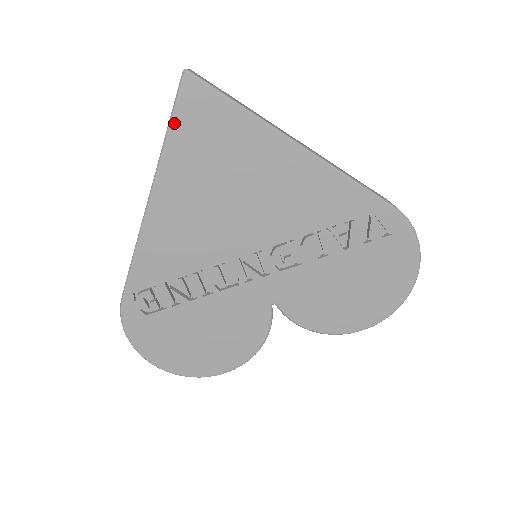
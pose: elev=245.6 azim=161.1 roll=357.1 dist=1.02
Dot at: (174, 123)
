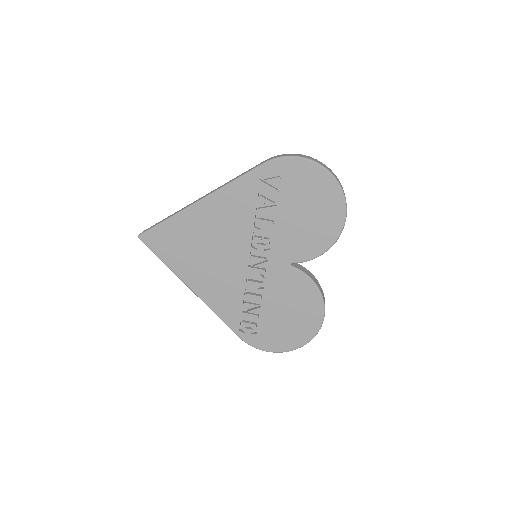
Dot at: (159, 256)
